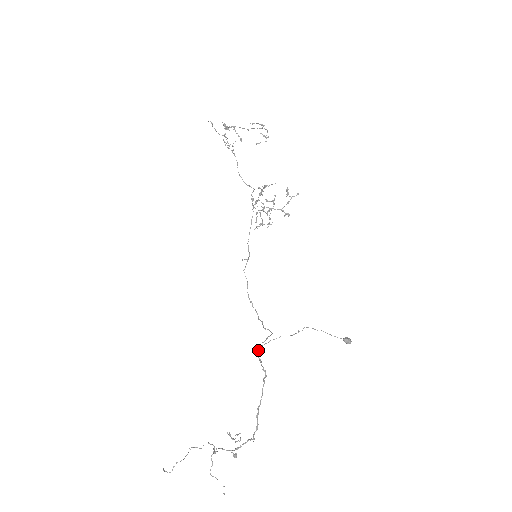
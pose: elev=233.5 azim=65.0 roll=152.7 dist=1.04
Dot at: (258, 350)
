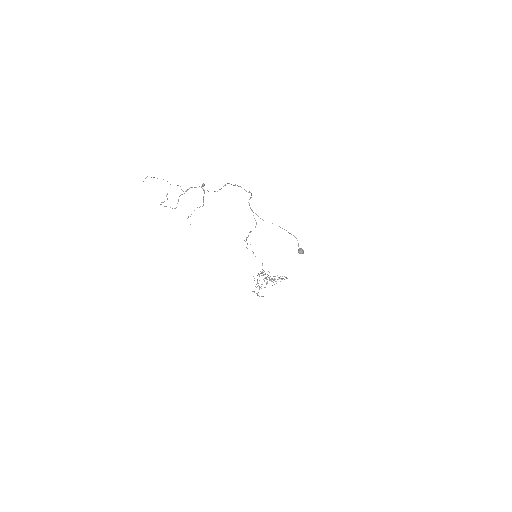
Dot at: (249, 205)
